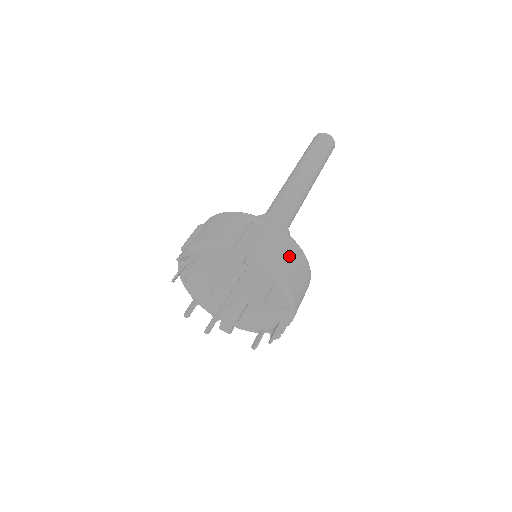
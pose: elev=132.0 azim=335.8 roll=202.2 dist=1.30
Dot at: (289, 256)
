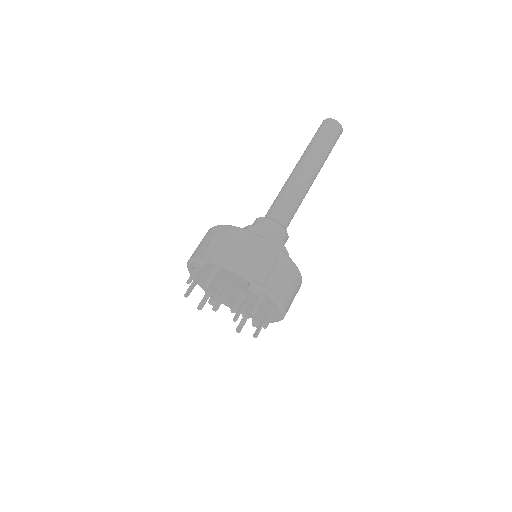
Dot at: (292, 285)
